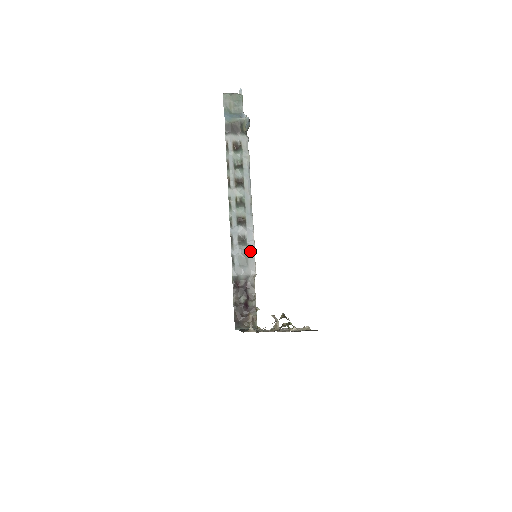
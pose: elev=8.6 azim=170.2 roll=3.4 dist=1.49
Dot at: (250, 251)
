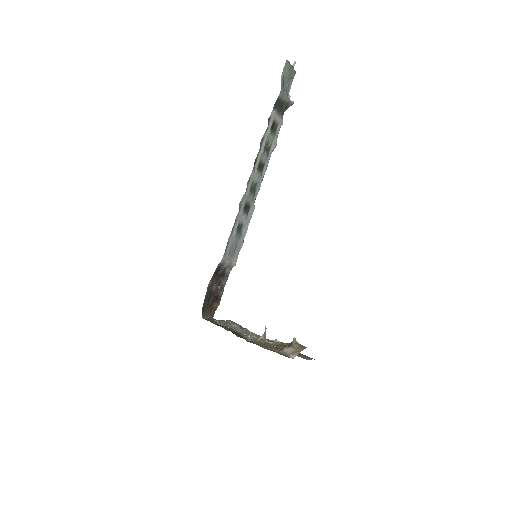
Dot at: (240, 241)
